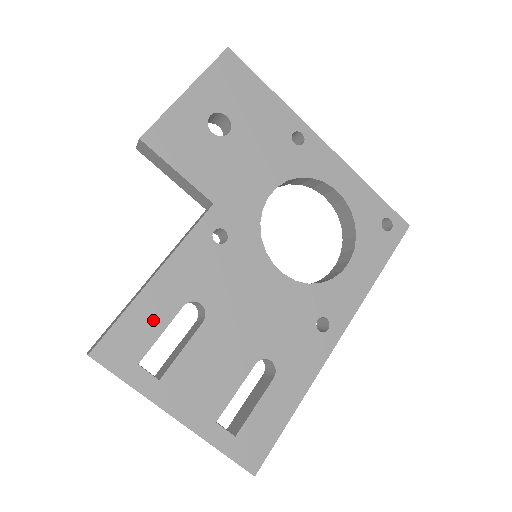
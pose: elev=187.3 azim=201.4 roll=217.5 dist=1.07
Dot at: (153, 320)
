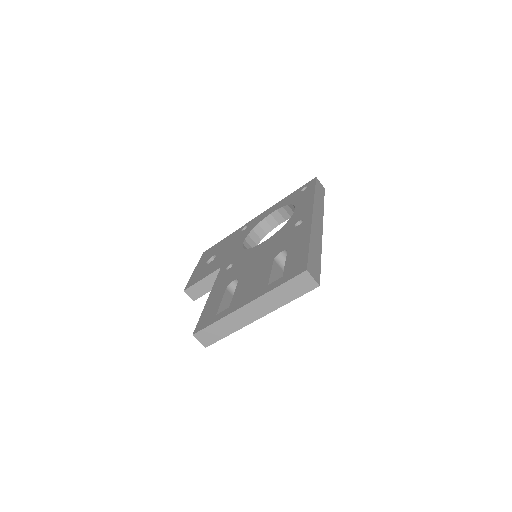
Dot at: (215, 303)
